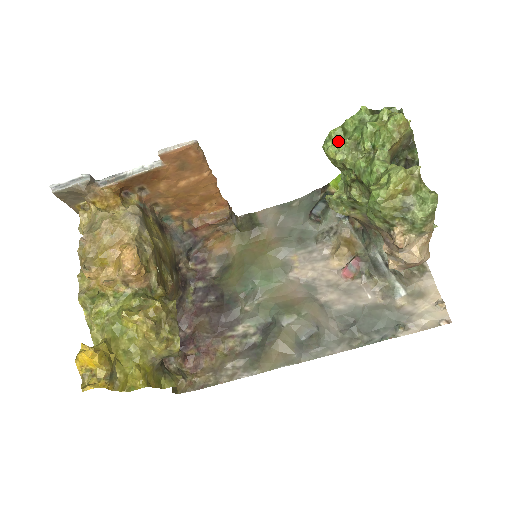
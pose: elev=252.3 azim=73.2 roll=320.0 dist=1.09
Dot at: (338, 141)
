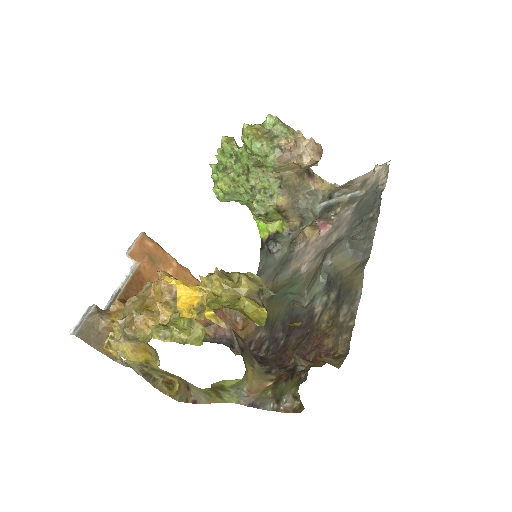
Dot at: occluded
